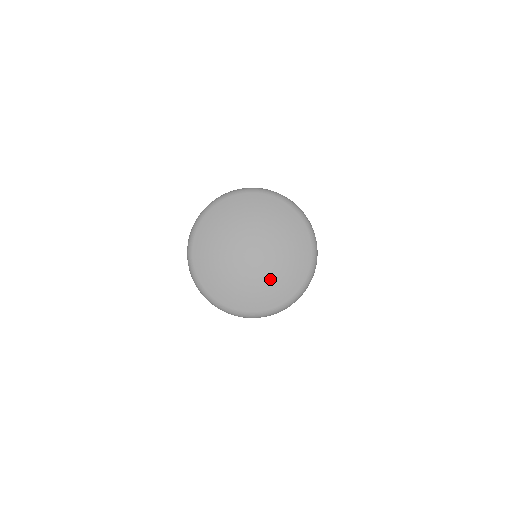
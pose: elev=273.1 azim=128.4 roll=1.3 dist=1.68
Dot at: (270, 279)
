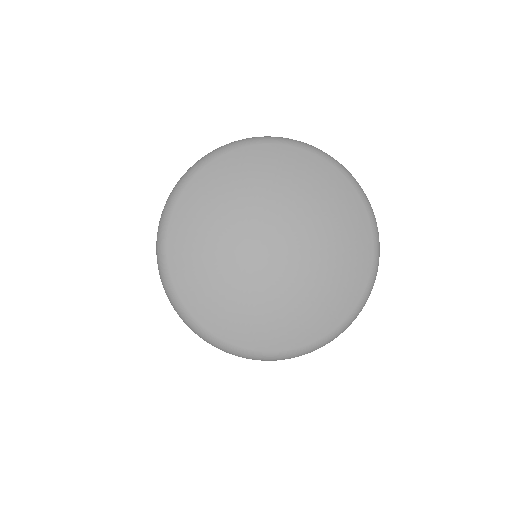
Dot at: (276, 304)
